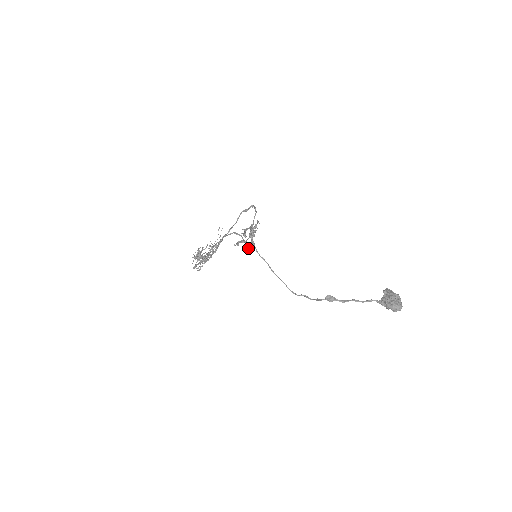
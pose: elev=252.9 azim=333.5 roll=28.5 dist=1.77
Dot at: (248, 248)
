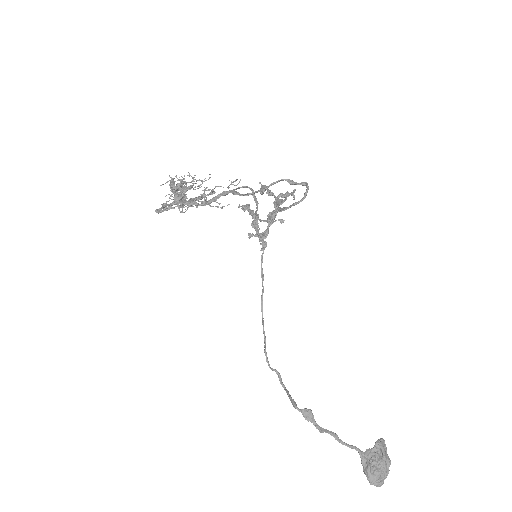
Dot at: (254, 235)
